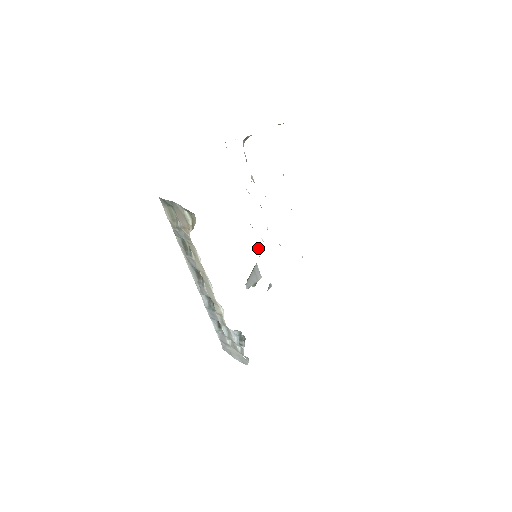
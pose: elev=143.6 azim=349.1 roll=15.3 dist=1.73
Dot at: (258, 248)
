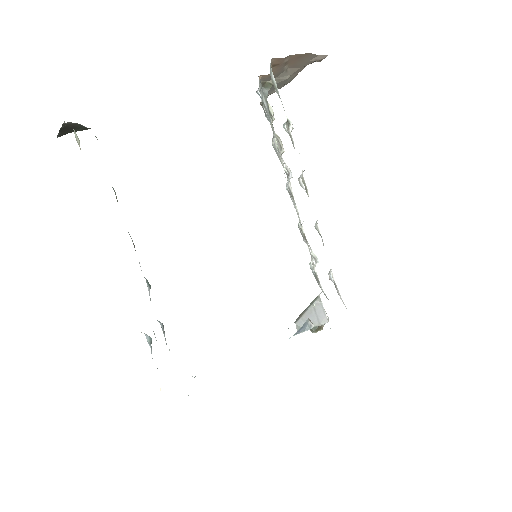
Dot at: occluded
